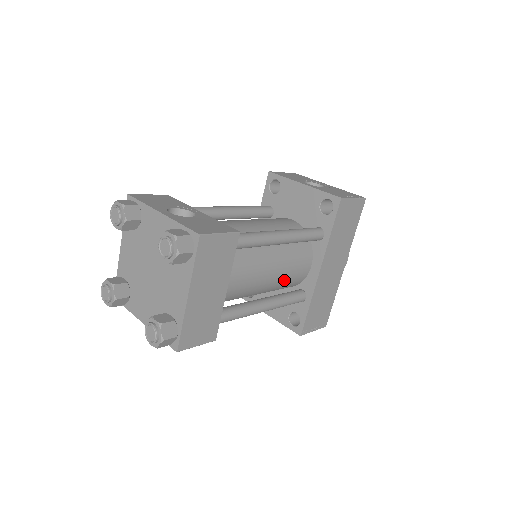
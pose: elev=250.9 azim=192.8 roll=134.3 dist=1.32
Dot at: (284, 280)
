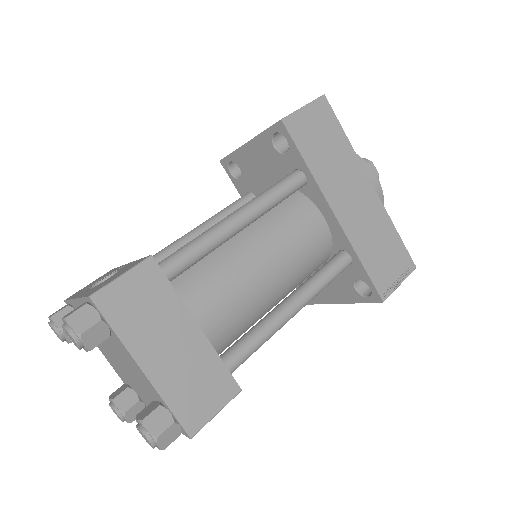
Dot at: (298, 258)
